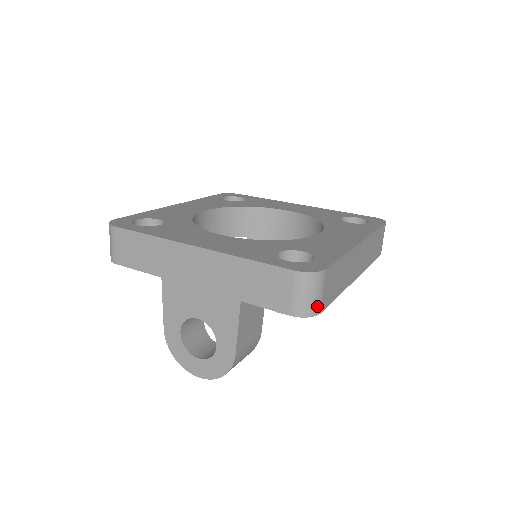
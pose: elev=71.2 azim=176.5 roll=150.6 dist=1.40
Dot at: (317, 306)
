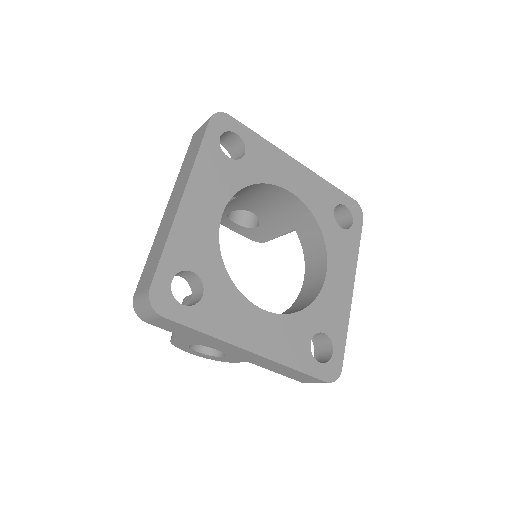
Dot at: occluded
